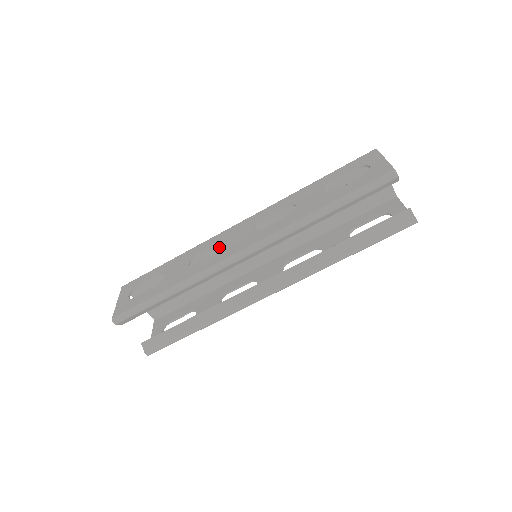
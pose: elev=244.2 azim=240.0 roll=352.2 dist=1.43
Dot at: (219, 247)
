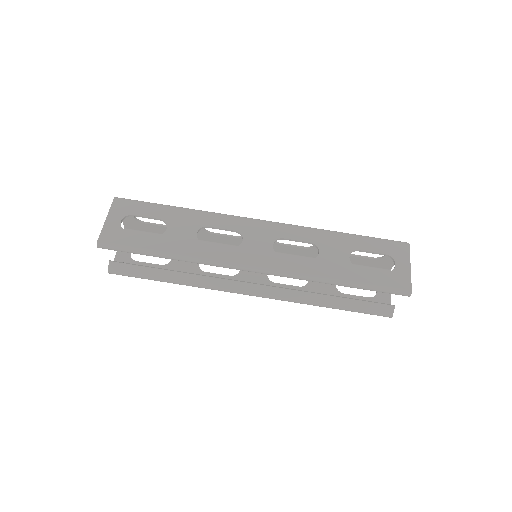
Dot at: occluded
